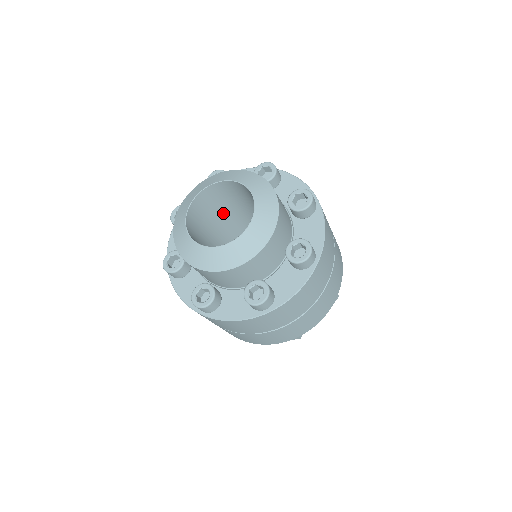
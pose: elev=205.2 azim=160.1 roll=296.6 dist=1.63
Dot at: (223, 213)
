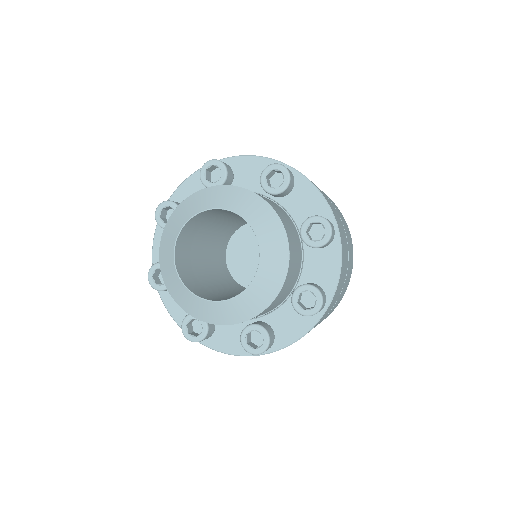
Dot at: occluded
